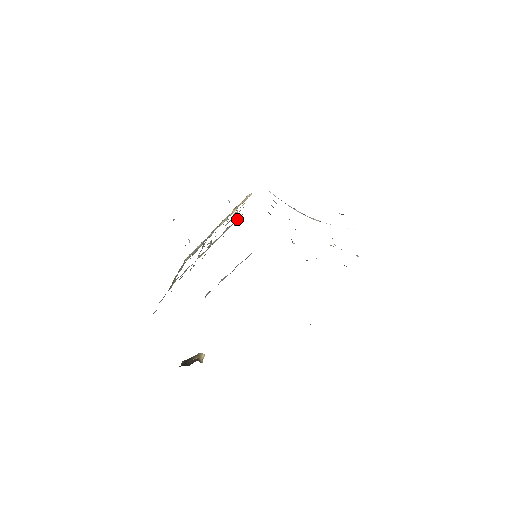
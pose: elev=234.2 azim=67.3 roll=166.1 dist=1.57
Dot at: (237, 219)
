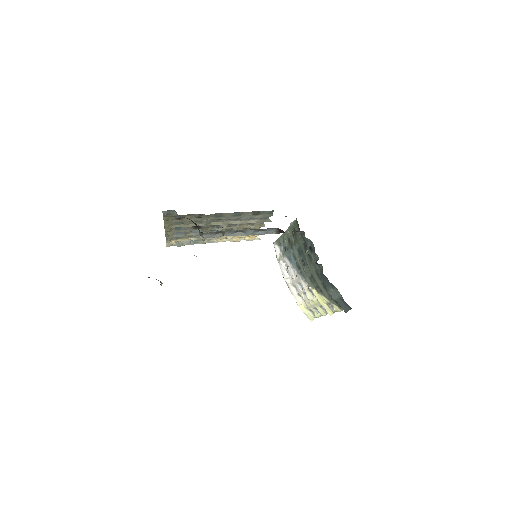
Dot at: (265, 220)
